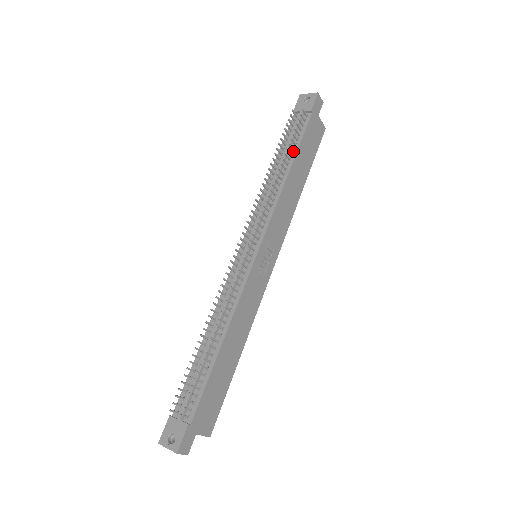
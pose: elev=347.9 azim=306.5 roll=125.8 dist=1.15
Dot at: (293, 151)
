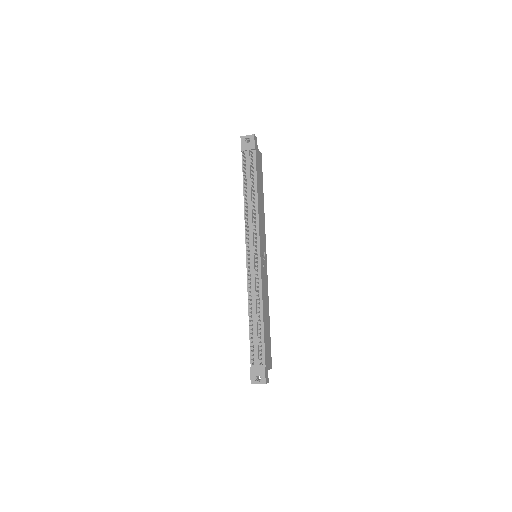
Dot at: (254, 181)
